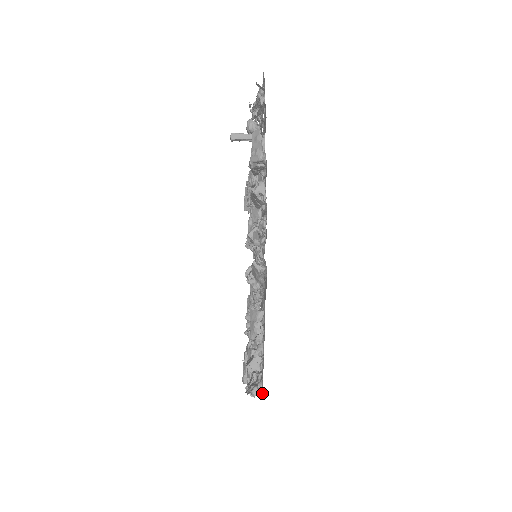
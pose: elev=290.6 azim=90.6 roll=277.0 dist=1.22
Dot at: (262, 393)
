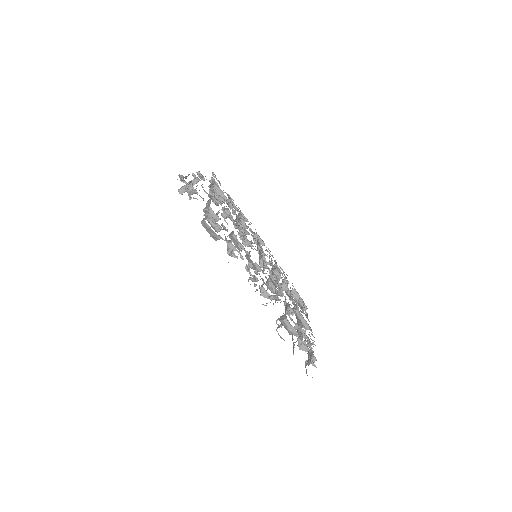
Dot at: occluded
